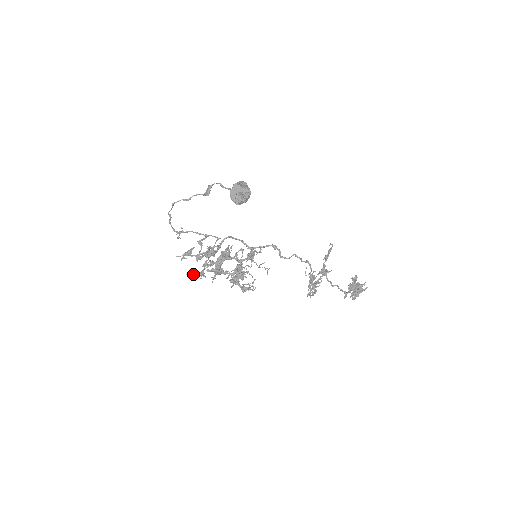
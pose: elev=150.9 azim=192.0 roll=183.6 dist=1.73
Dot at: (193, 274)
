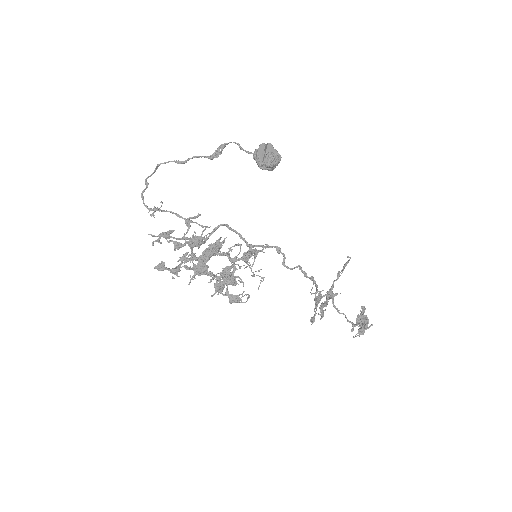
Dot at: (164, 268)
